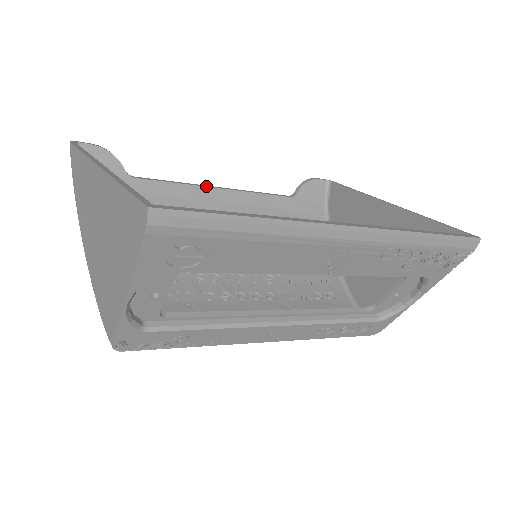
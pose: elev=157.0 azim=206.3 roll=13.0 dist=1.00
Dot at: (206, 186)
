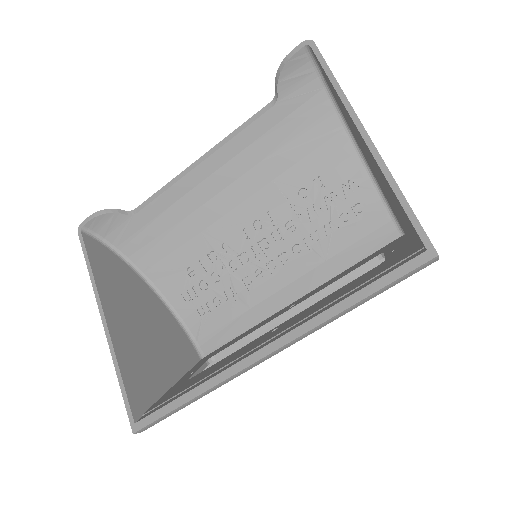
Dot at: (188, 171)
